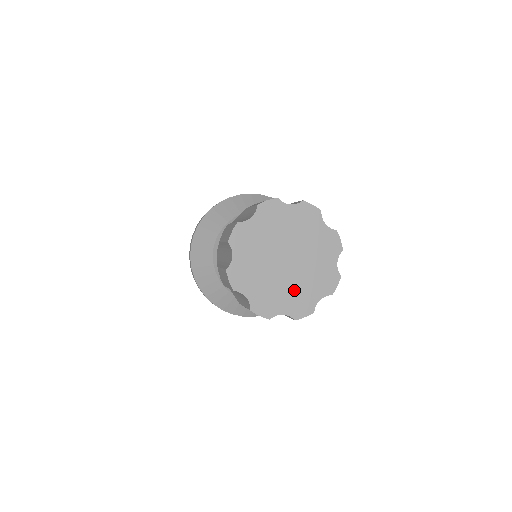
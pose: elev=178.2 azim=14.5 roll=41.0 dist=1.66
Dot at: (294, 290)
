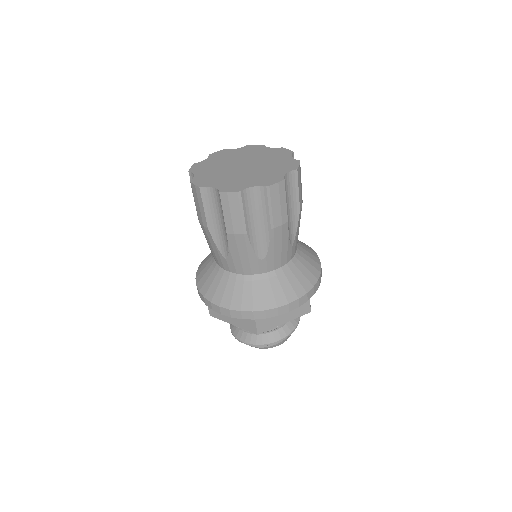
Dot at: (258, 175)
